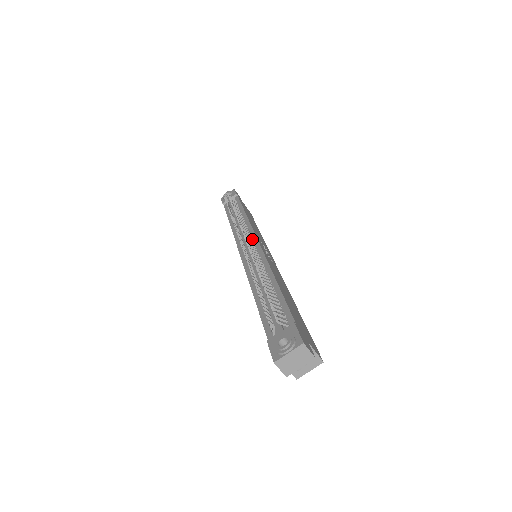
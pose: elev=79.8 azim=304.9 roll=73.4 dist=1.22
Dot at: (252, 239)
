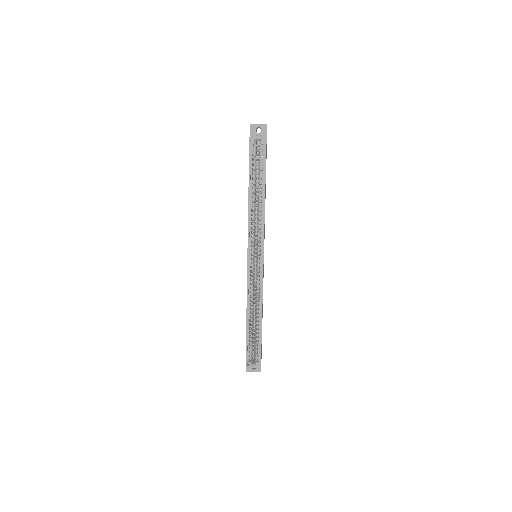
Dot at: occluded
